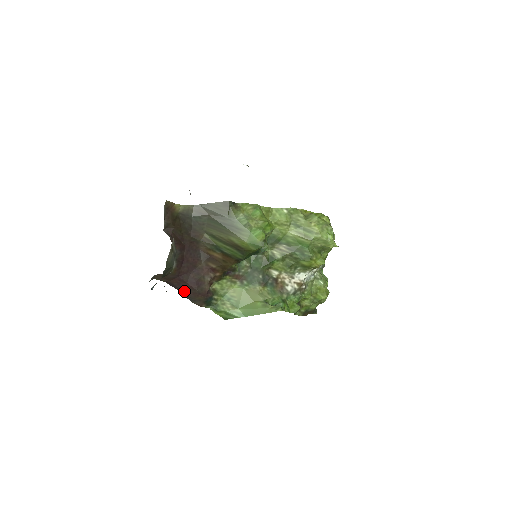
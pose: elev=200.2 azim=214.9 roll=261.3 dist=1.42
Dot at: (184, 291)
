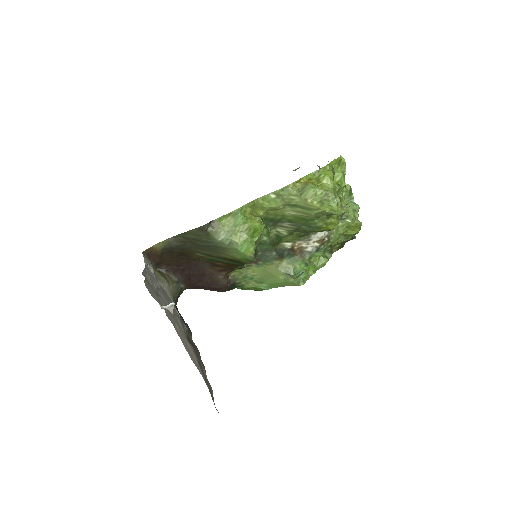
Dot at: (206, 289)
